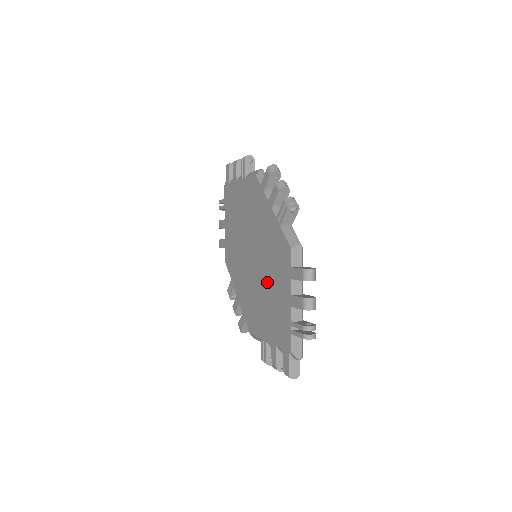
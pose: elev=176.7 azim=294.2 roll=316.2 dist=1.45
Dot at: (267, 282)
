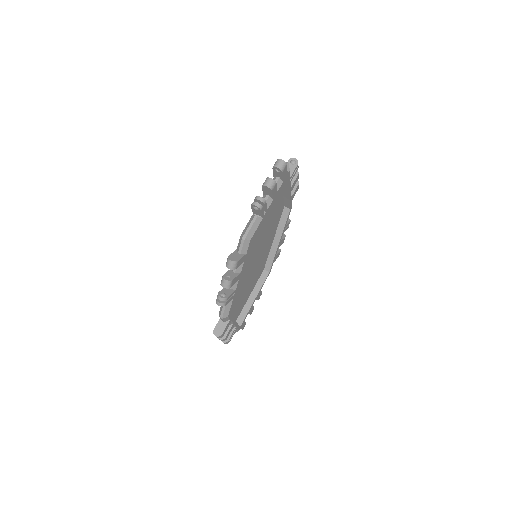
Dot at: occluded
